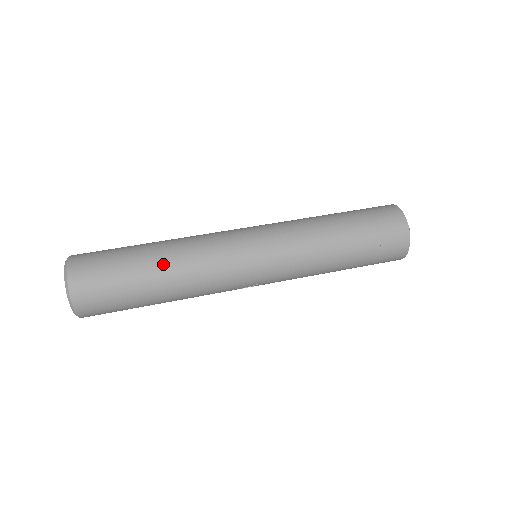
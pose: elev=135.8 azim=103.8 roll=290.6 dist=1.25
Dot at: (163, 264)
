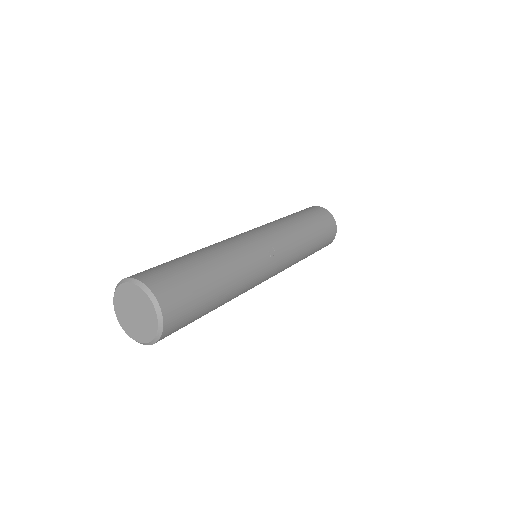
Dot at: (197, 251)
